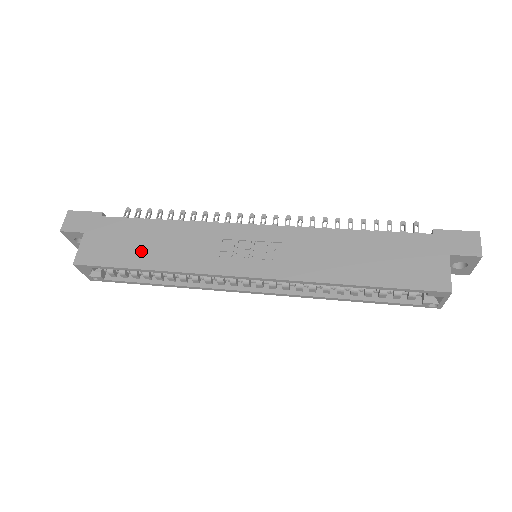
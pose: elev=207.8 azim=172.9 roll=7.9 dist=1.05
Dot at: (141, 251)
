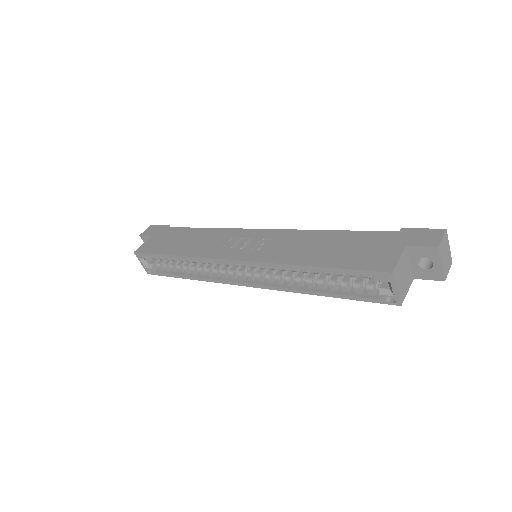
Dot at: (176, 245)
